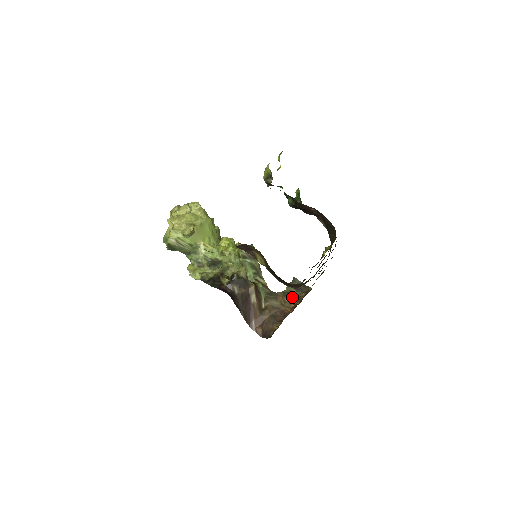
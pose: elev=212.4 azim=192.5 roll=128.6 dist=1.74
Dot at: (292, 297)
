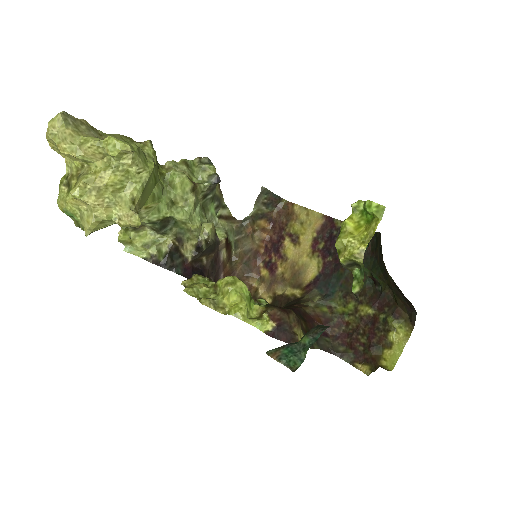
Dot at: (262, 219)
